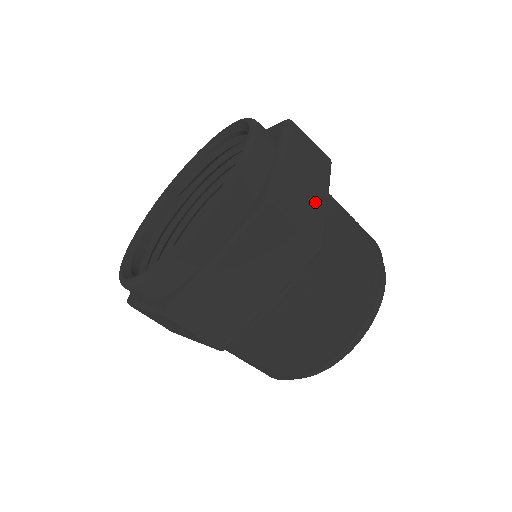
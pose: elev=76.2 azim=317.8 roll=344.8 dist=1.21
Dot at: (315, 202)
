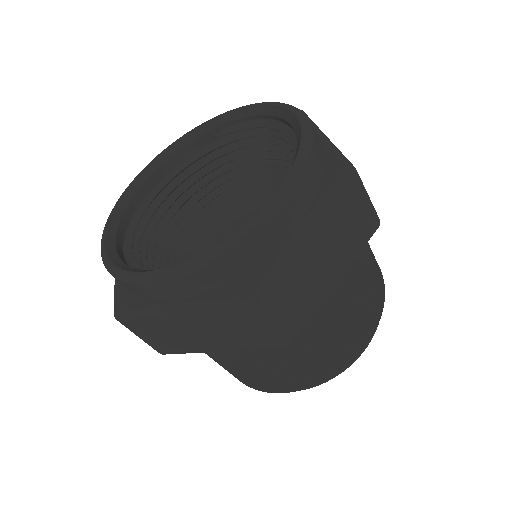
Dot at: (312, 293)
